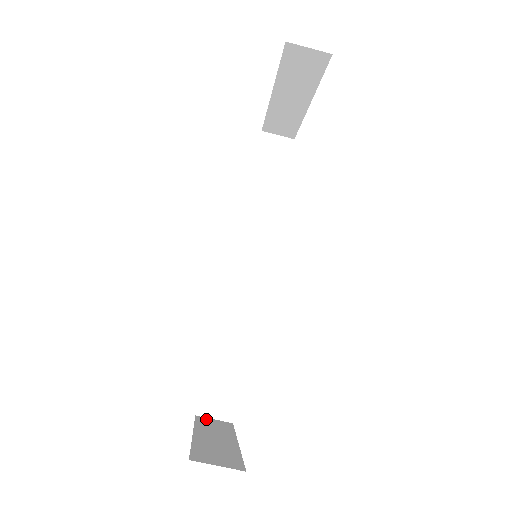
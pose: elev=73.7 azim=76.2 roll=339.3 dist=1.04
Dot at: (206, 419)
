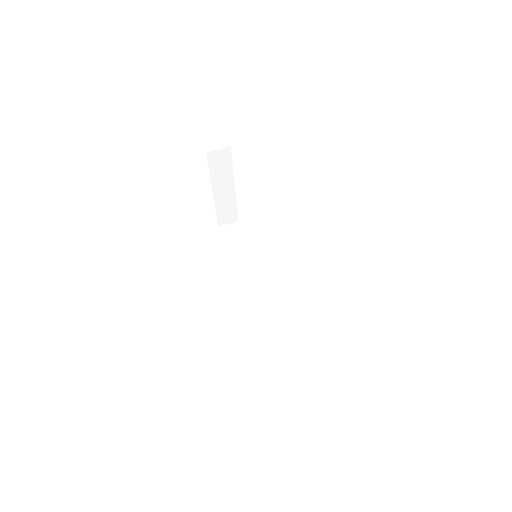
Dot at: occluded
